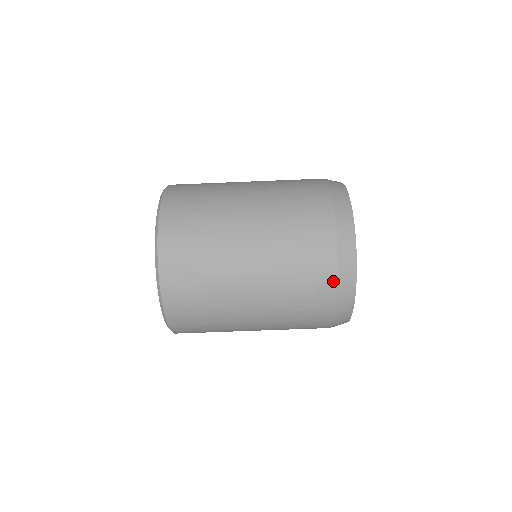
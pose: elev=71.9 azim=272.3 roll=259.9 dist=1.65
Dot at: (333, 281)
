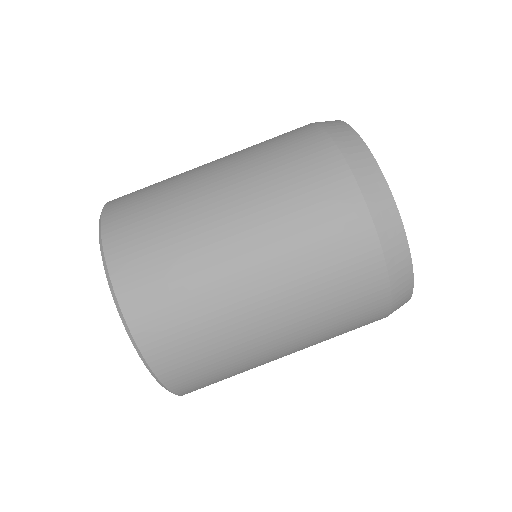
Dot at: (358, 202)
